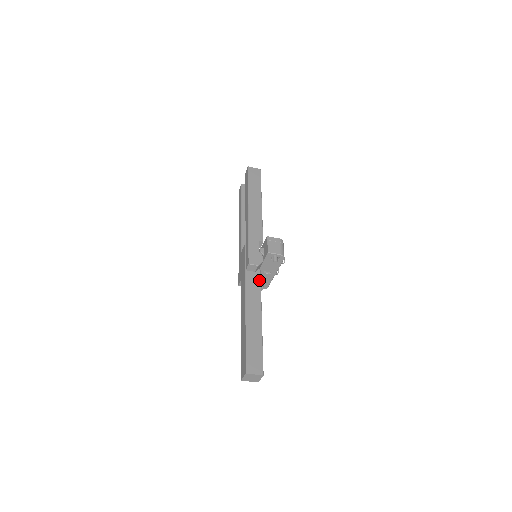
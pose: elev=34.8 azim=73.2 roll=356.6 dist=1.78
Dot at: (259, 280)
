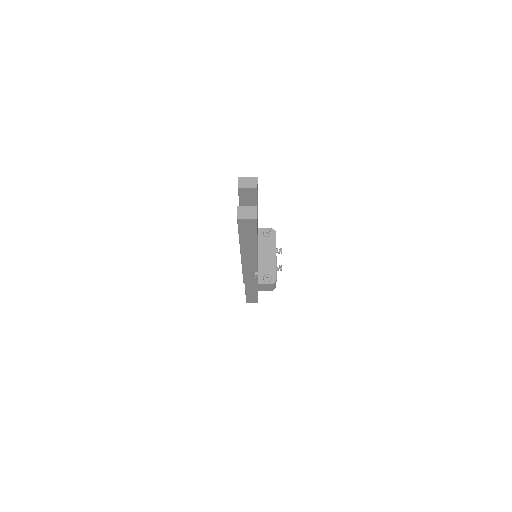
Dot at: occluded
